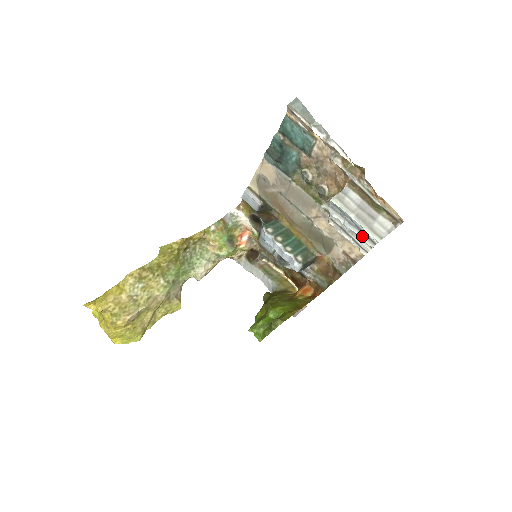
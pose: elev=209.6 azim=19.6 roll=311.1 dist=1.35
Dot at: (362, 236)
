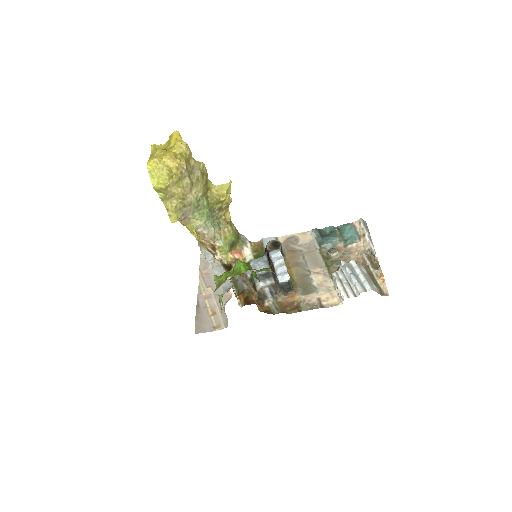
Dot at: (359, 284)
